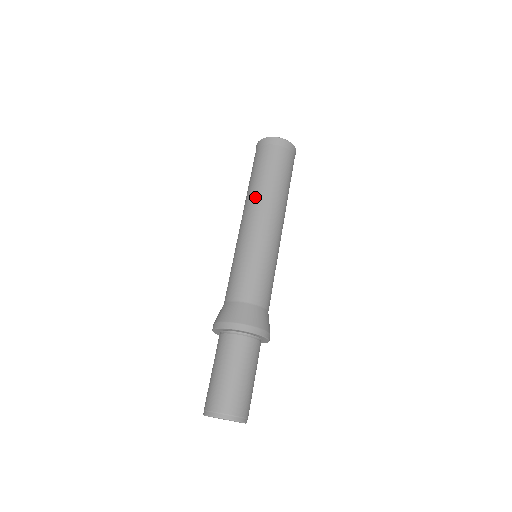
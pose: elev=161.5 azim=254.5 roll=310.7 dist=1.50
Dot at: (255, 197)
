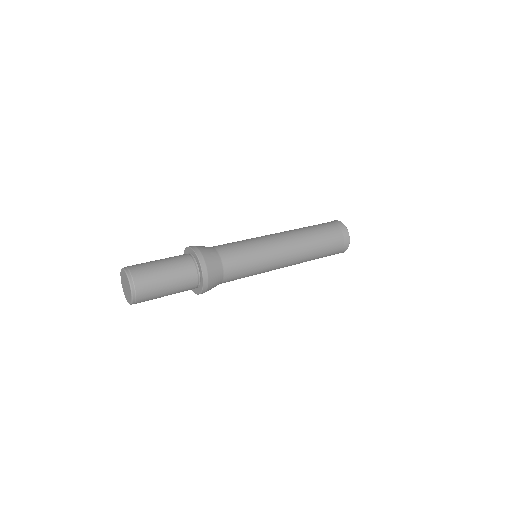
Dot at: occluded
